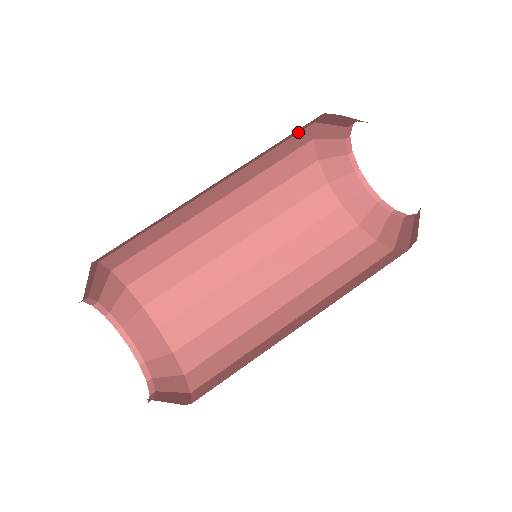
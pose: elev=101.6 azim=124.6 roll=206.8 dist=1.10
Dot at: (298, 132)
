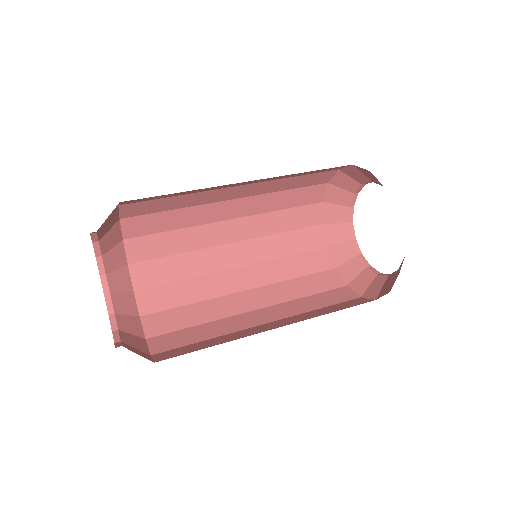
Dot at: (314, 184)
